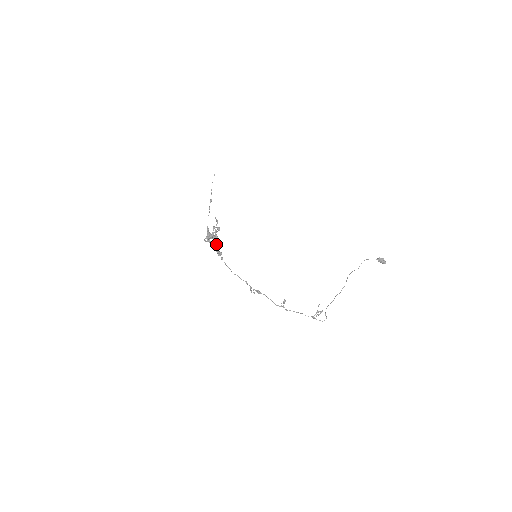
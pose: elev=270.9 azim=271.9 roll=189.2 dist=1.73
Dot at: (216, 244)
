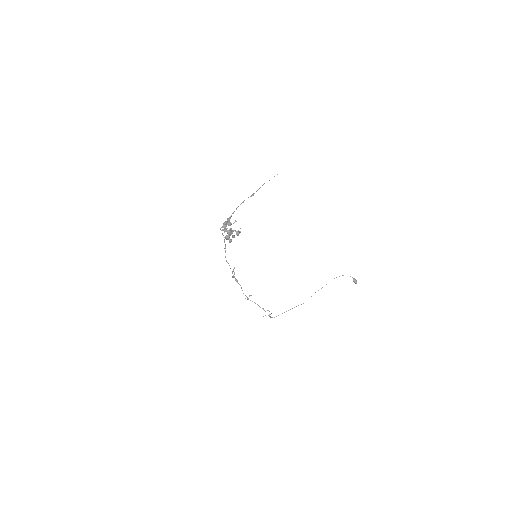
Dot at: occluded
